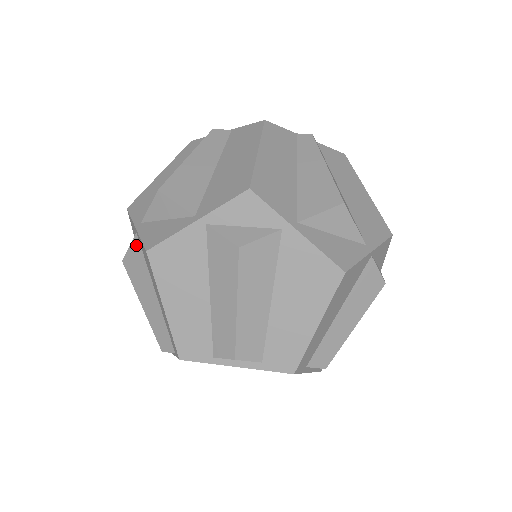
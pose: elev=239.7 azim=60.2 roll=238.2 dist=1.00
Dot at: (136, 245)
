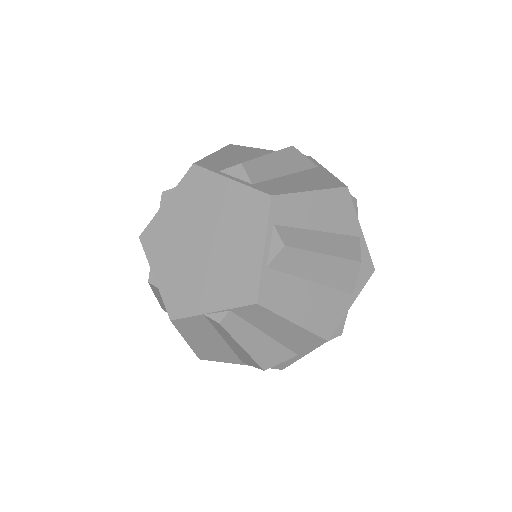
Dot at: occluded
